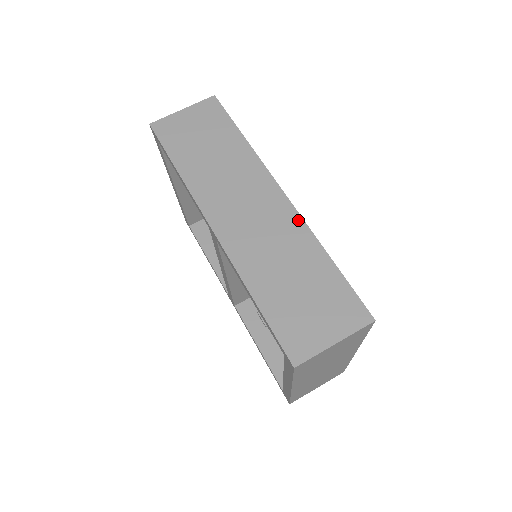
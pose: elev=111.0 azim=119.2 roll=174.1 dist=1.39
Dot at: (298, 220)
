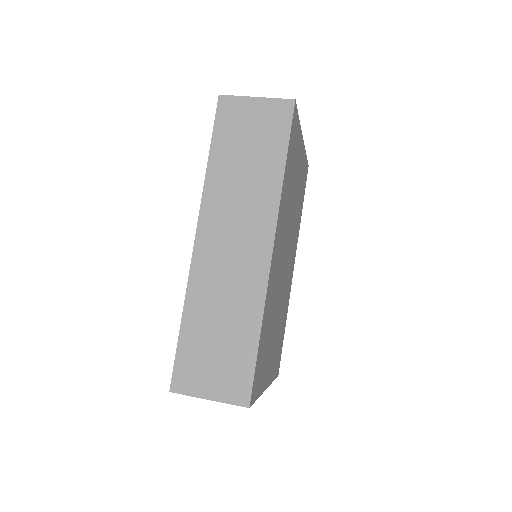
Dot at: (263, 283)
